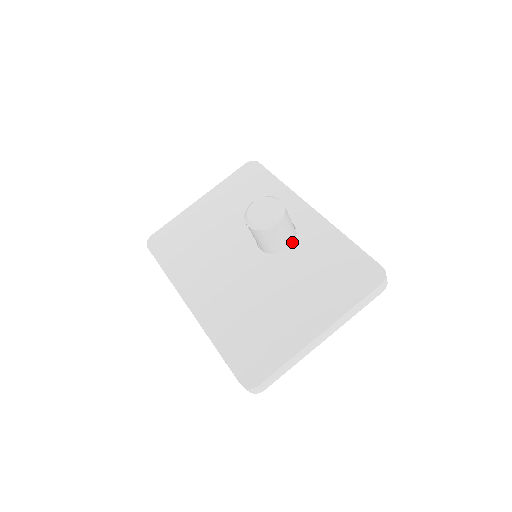
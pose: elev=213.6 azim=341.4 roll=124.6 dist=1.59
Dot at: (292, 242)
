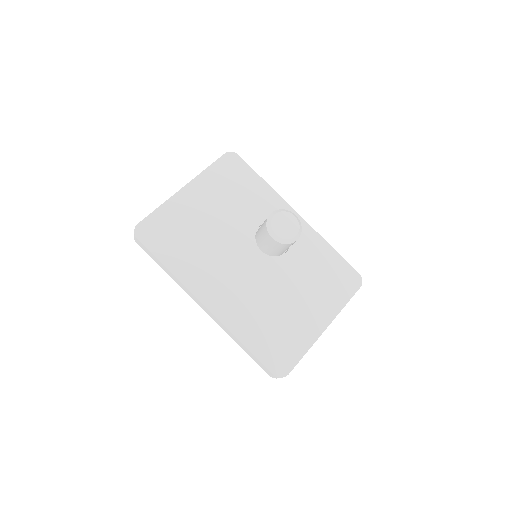
Dot at: occluded
